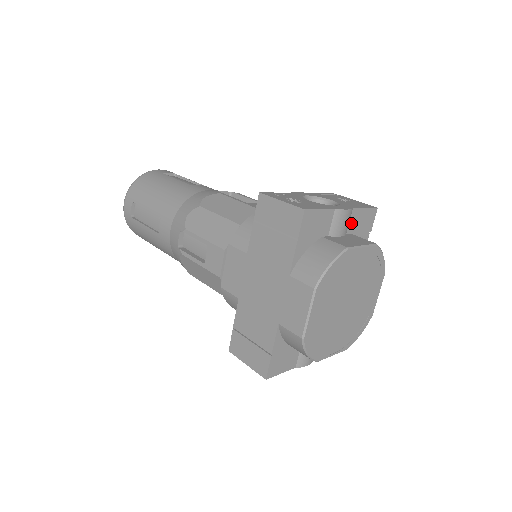
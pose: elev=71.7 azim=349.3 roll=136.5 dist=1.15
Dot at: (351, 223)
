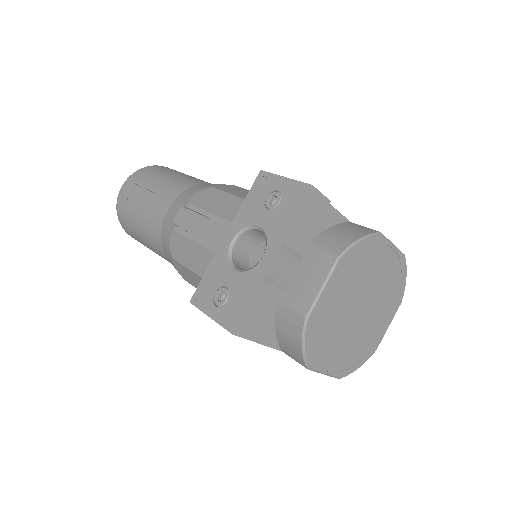
Dot at: (296, 245)
